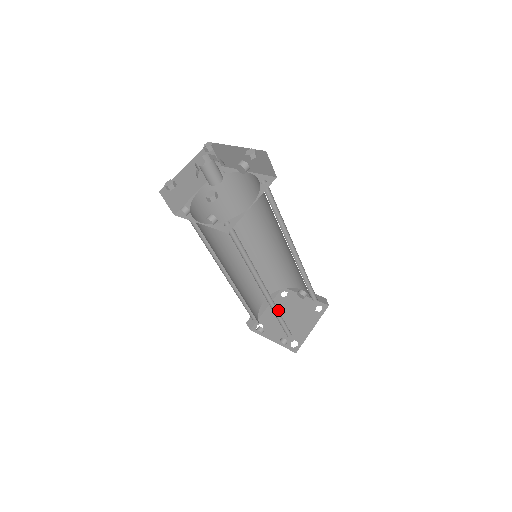
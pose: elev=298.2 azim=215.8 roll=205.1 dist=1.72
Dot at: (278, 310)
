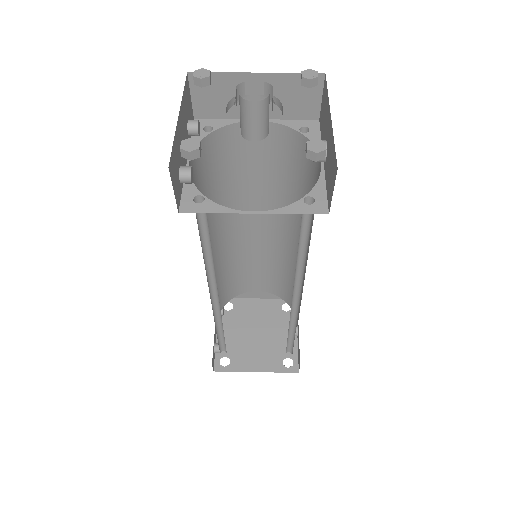
Dot at: occluded
